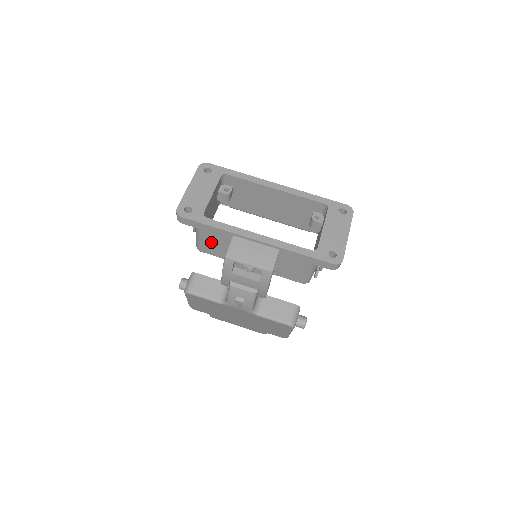
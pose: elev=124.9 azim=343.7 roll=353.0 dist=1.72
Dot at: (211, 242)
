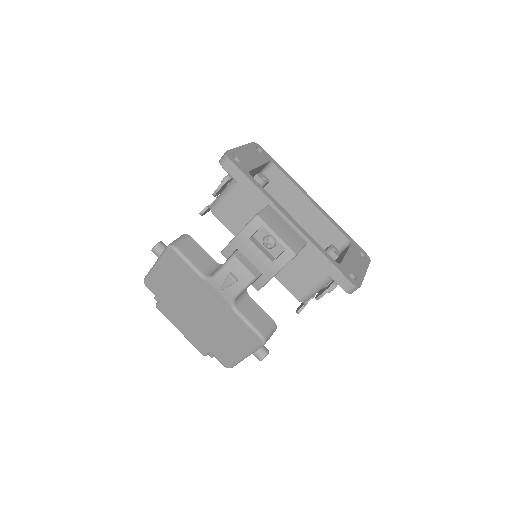
Dot at: (236, 205)
